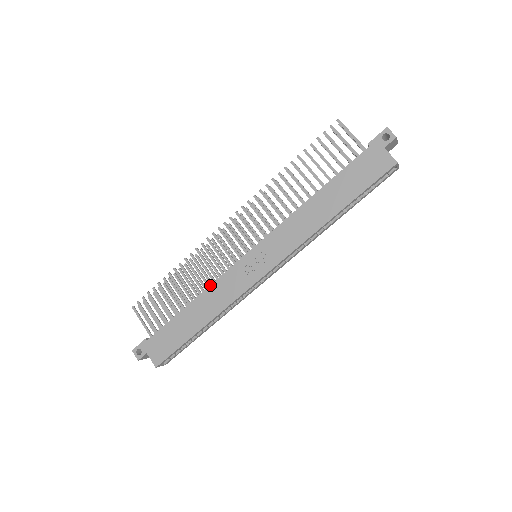
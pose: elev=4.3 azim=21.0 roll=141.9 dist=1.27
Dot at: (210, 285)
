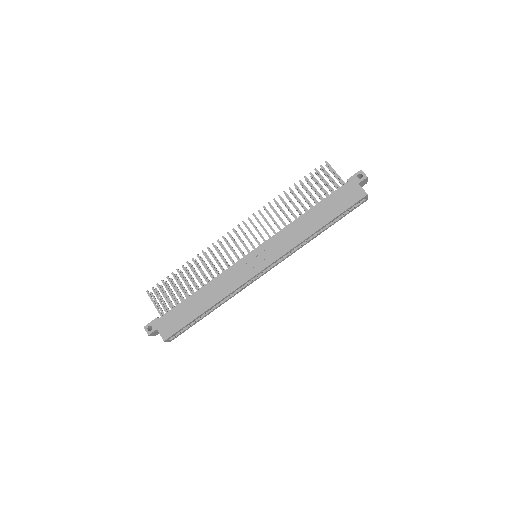
Dot at: (217, 276)
